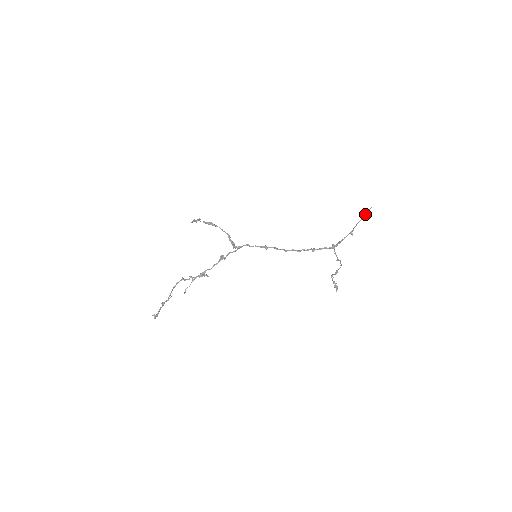
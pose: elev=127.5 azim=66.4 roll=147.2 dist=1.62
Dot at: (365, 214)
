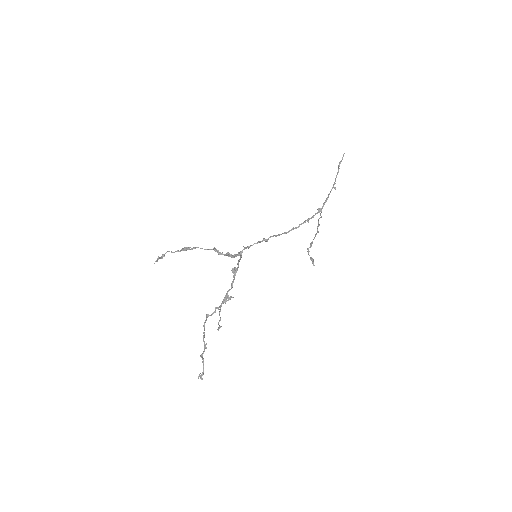
Dot at: occluded
